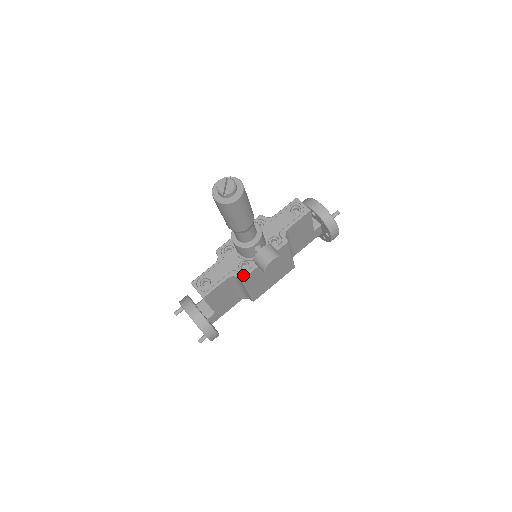
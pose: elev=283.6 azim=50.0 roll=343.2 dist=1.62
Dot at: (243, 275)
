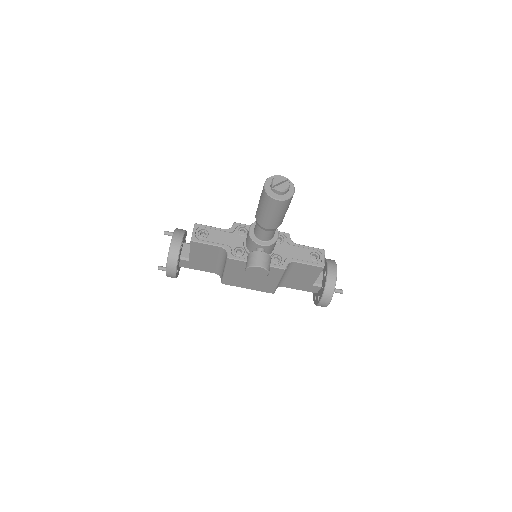
Dot at: (232, 256)
